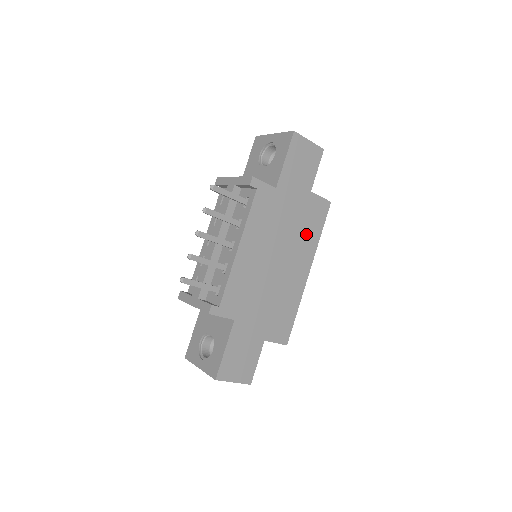
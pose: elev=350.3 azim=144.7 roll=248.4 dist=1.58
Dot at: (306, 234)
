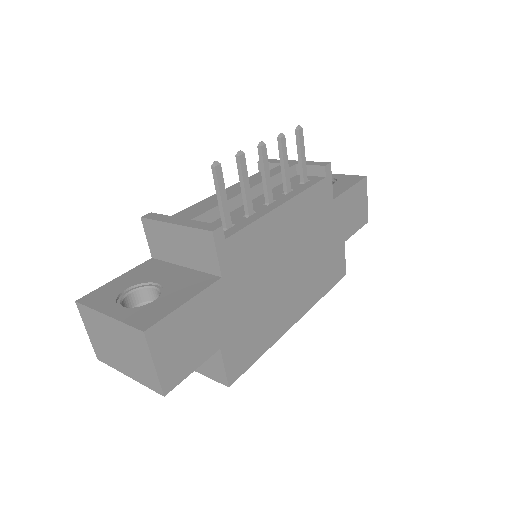
Dot at: (319, 276)
